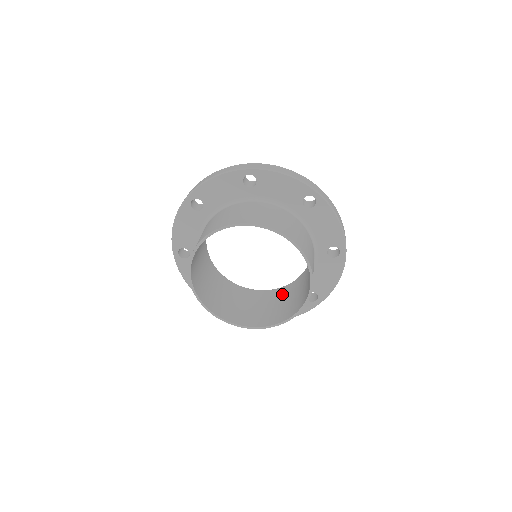
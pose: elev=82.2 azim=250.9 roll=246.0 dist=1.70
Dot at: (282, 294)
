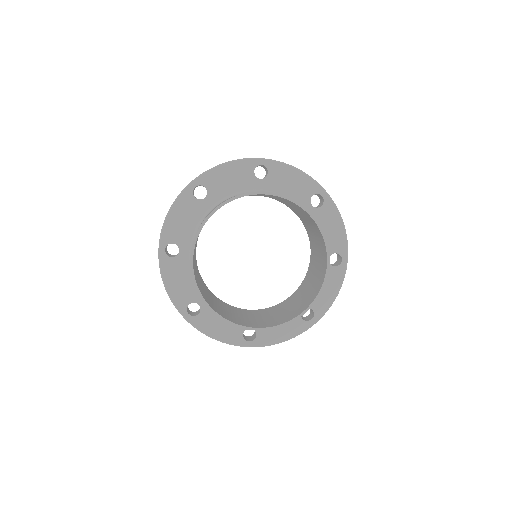
Dot at: (276, 309)
